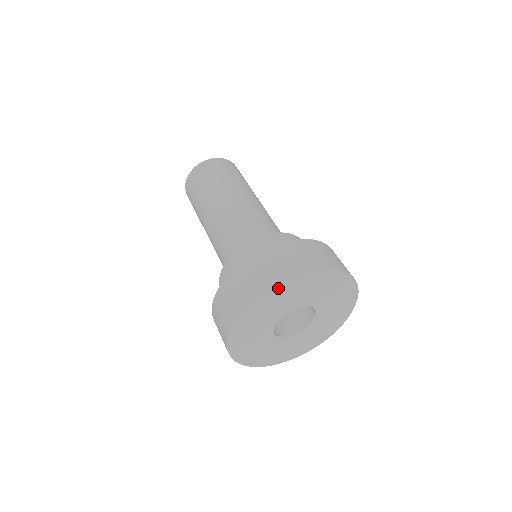
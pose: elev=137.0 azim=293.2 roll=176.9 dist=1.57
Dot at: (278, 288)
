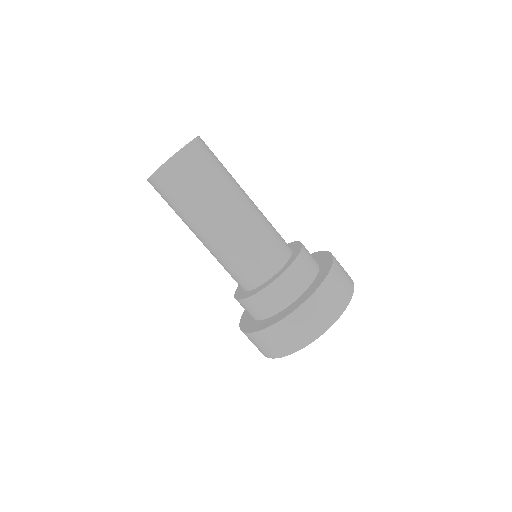
Dot at: occluded
